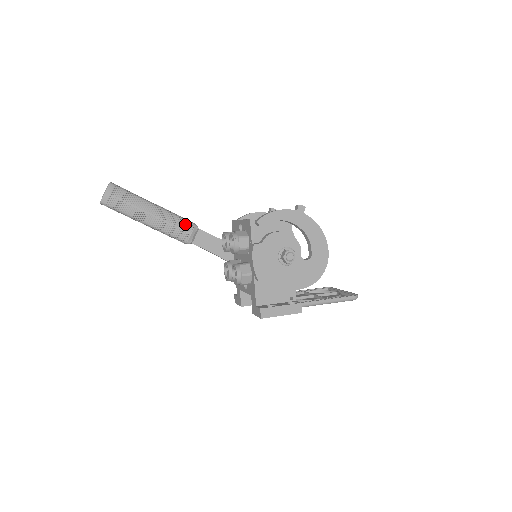
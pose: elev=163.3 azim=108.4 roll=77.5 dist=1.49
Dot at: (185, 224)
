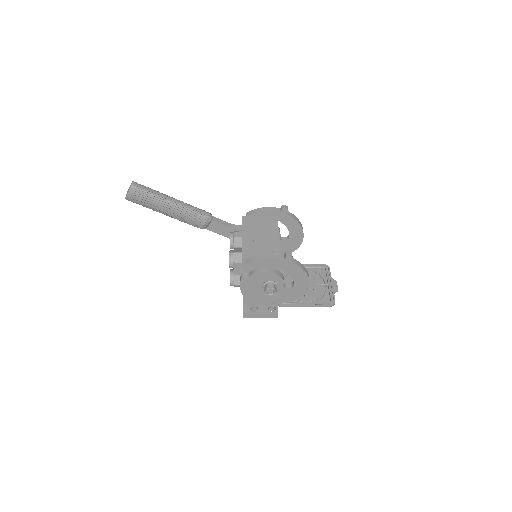
Dot at: (199, 218)
